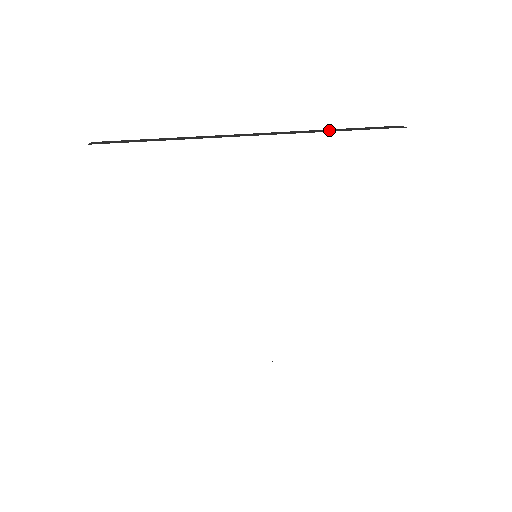
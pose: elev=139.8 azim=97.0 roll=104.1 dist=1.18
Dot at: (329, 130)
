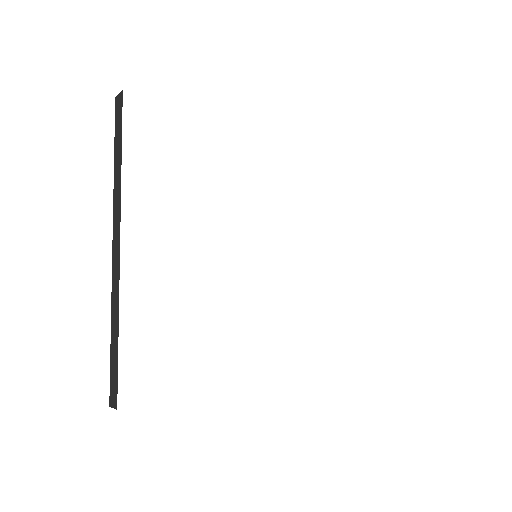
Dot at: occluded
